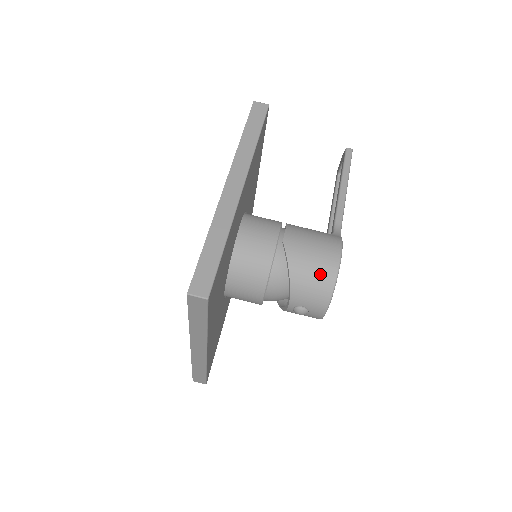
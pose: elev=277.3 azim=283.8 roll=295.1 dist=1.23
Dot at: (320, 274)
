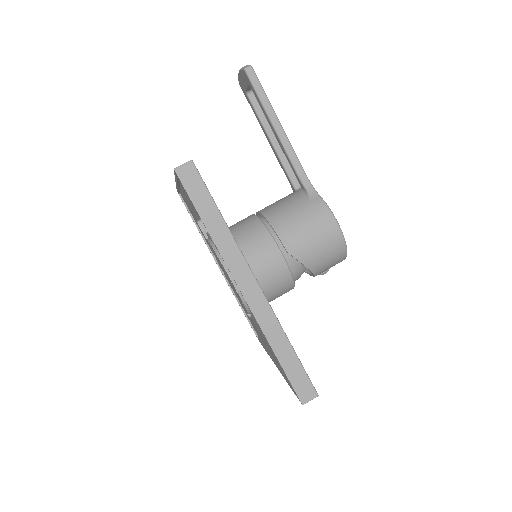
Dot at: (332, 251)
